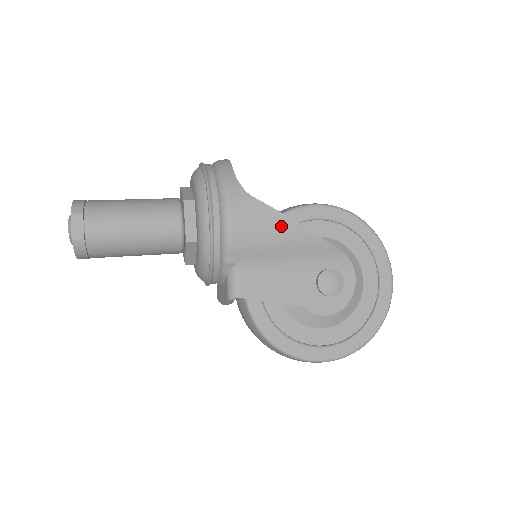
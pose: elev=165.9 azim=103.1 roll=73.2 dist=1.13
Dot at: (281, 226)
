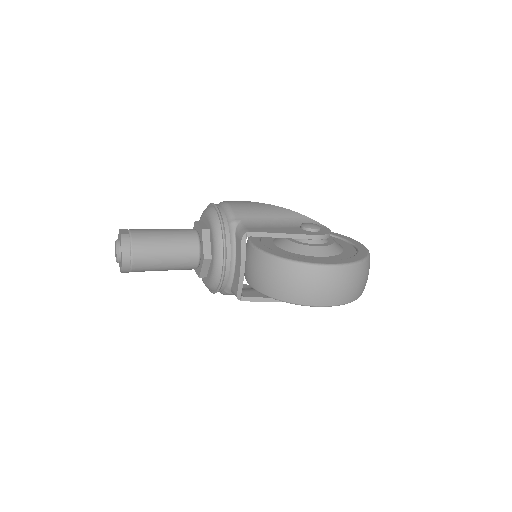
Dot at: (262, 205)
